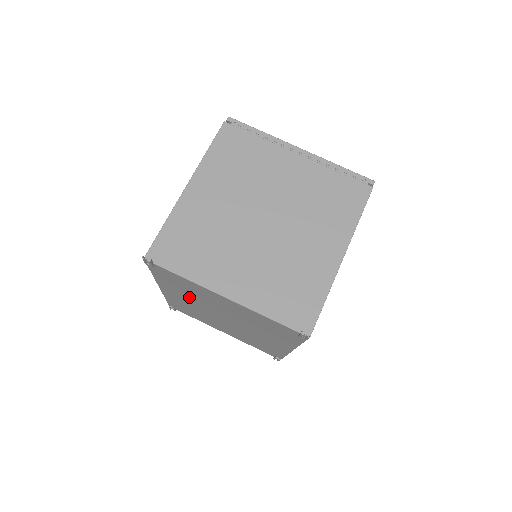
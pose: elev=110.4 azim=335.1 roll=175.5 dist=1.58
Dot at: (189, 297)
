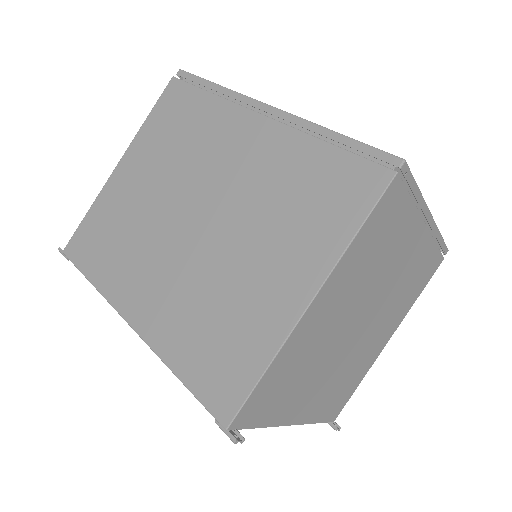
Dot at: occluded
